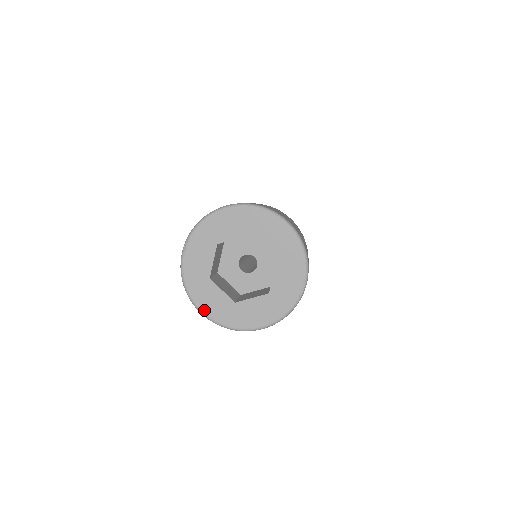
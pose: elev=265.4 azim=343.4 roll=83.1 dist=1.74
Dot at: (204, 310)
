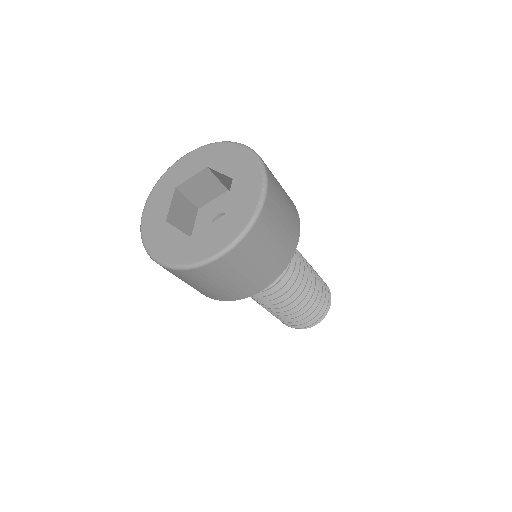
Dot at: (157, 255)
